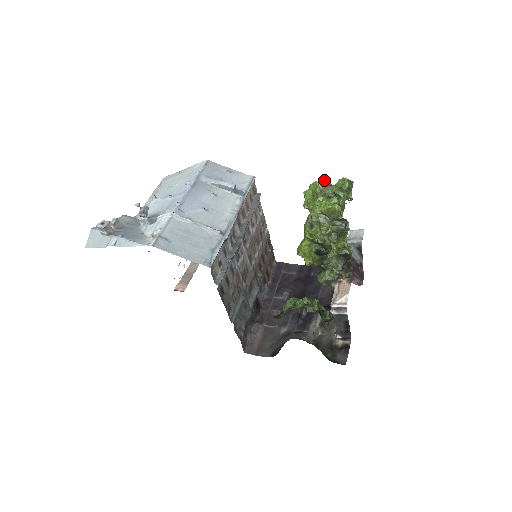
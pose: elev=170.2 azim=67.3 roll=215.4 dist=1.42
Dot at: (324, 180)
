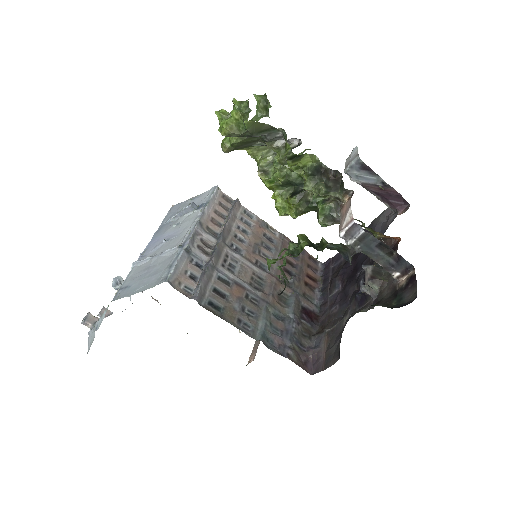
Dot at: (223, 110)
